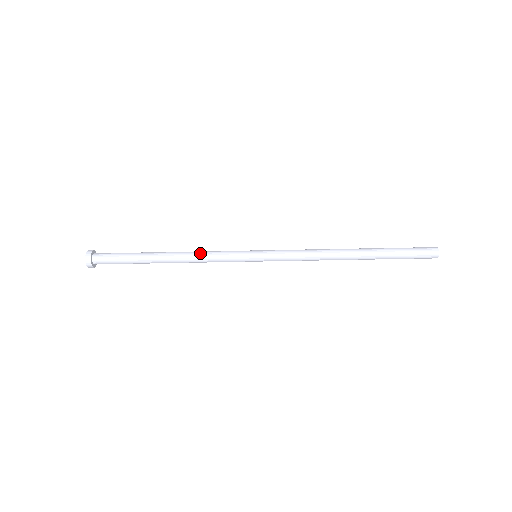
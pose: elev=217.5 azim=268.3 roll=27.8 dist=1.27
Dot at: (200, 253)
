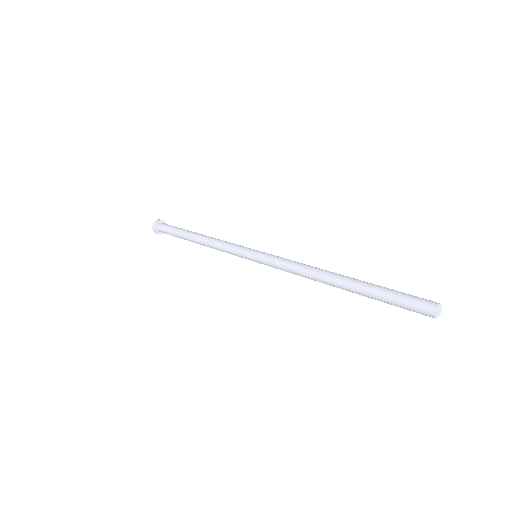
Dot at: (215, 242)
